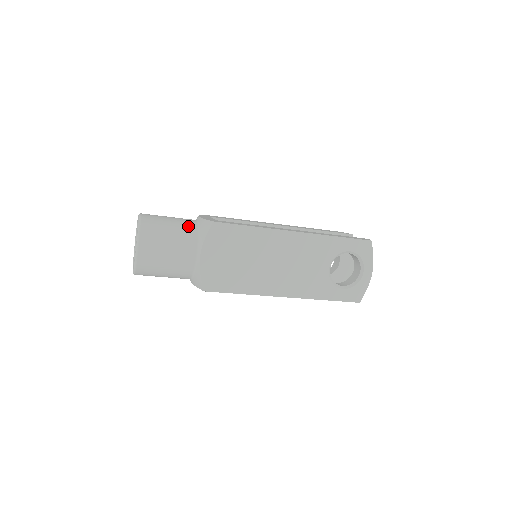
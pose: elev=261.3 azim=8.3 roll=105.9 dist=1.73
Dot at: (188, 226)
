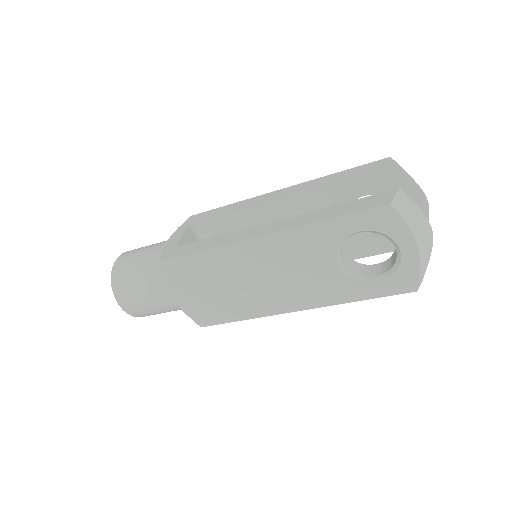
Dot at: (153, 263)
